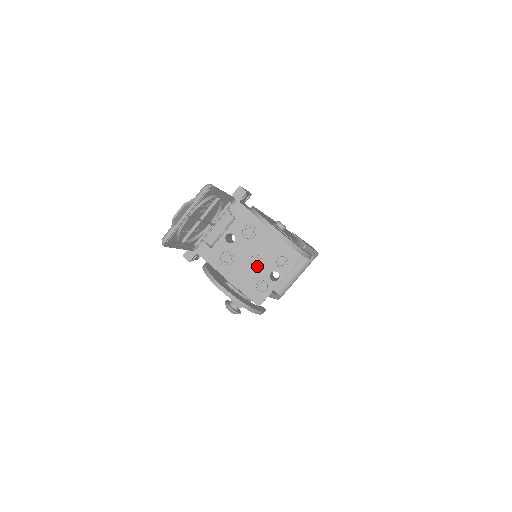
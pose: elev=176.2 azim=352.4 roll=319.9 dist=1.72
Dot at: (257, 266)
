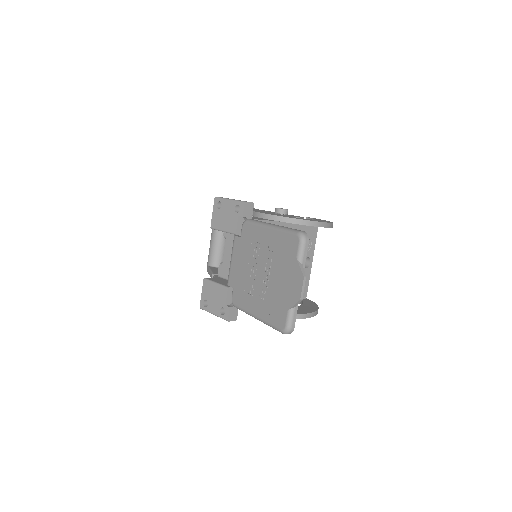
Dot at: occluded
